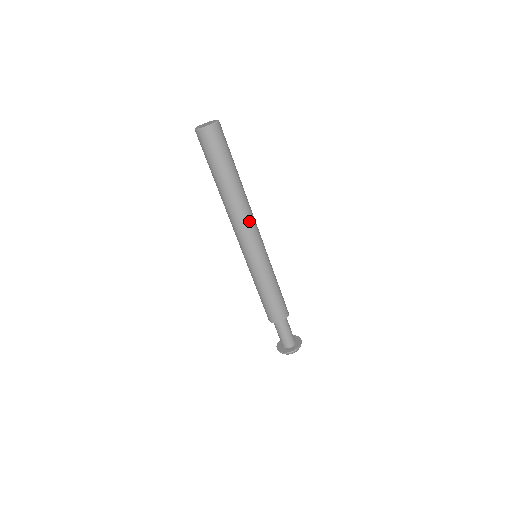
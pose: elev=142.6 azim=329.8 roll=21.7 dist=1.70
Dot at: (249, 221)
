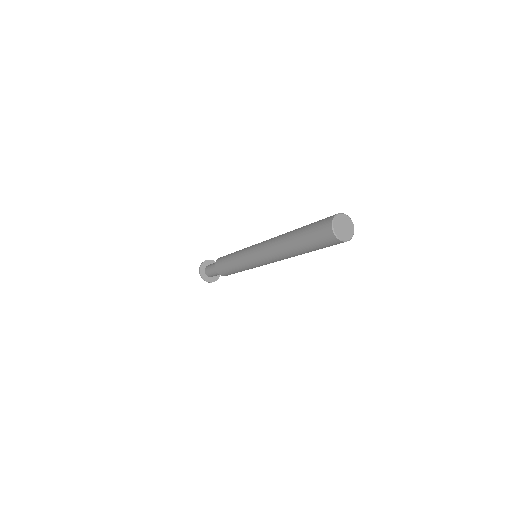
Dot at: occluded
